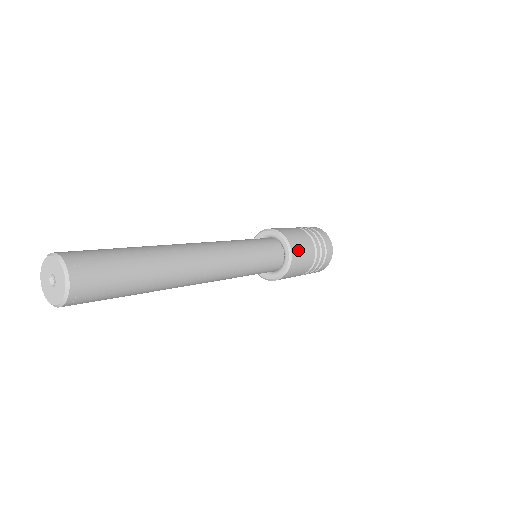
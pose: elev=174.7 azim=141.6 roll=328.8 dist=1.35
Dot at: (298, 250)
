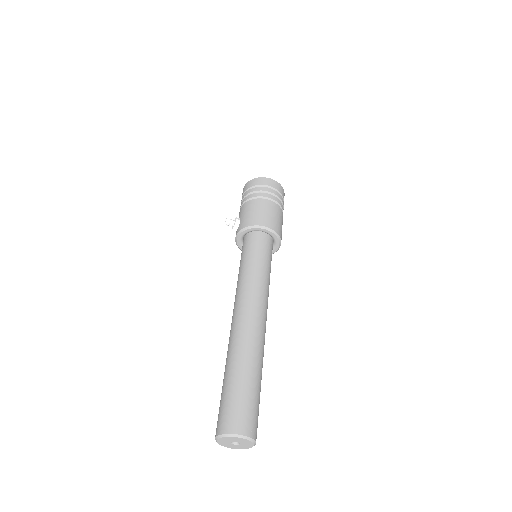
Dot at: (280, 228)
